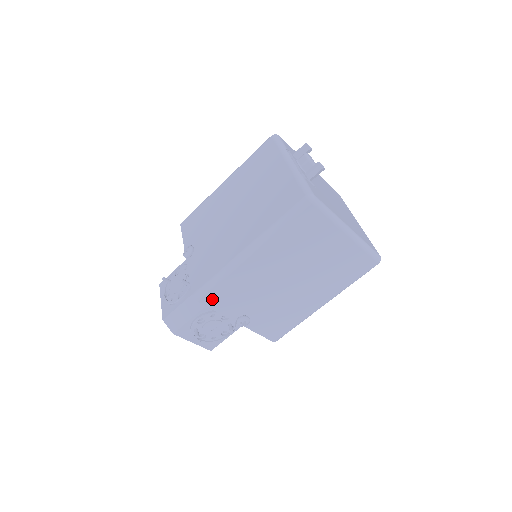
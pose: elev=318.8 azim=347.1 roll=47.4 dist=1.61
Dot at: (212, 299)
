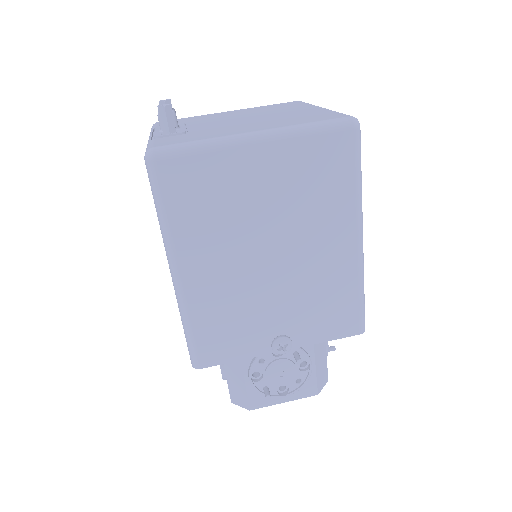
Dot at: (212, 353)
